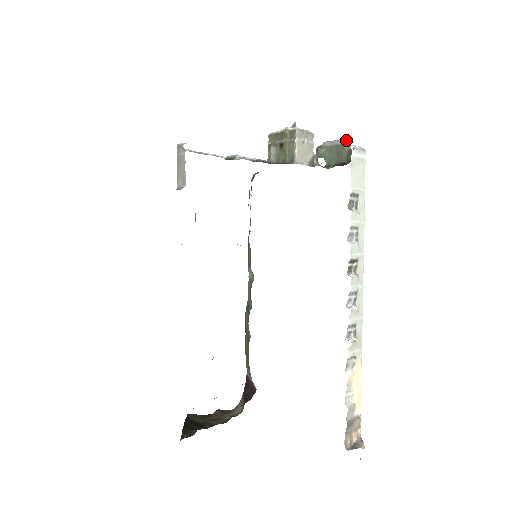
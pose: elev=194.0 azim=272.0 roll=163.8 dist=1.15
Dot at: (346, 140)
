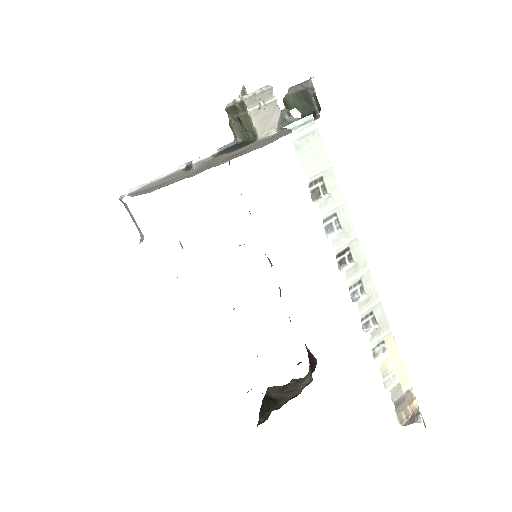
Dot at: (307, 83)
